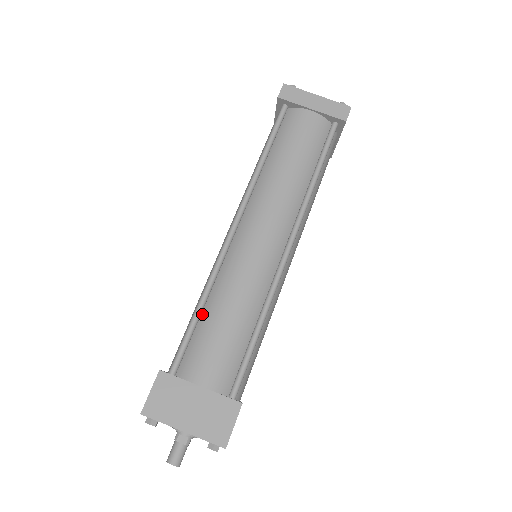
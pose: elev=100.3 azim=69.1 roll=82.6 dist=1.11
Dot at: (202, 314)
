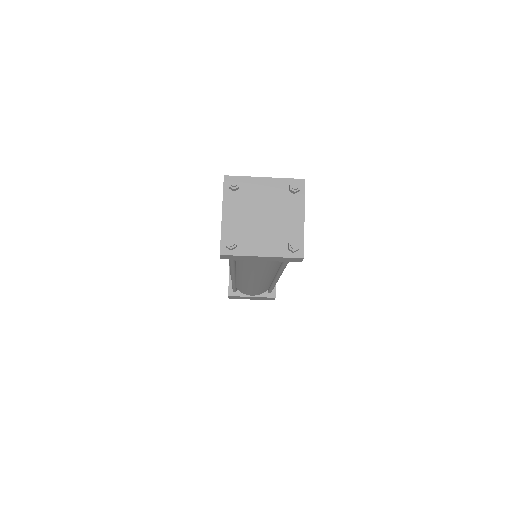
Dot at: (237, 284)
